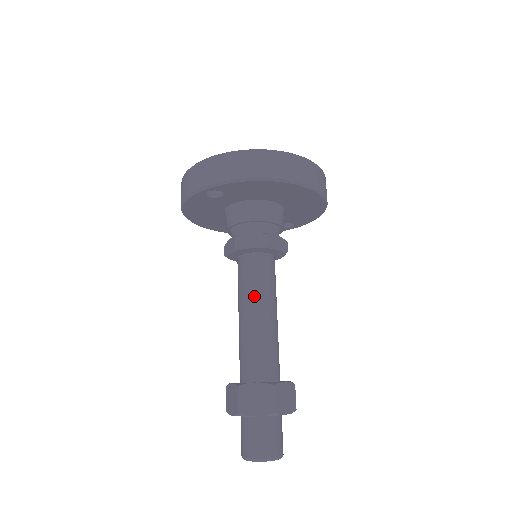
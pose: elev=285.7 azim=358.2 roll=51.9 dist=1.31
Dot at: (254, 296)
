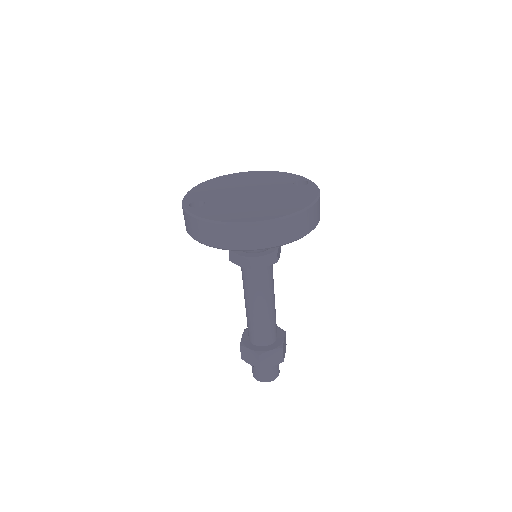
Dot at: (248, 294)
